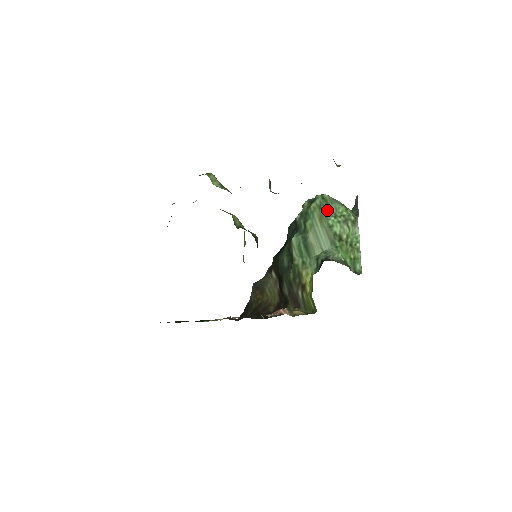
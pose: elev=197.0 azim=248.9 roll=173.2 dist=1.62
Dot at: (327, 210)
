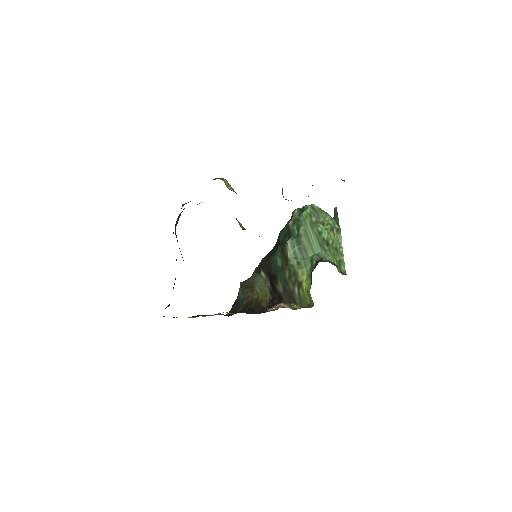
Dot at: (317, 218)
